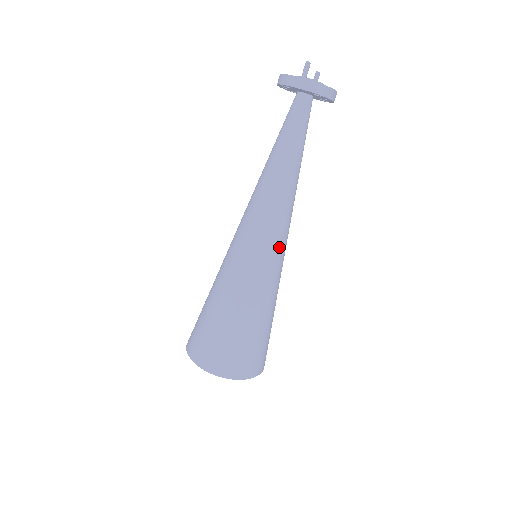
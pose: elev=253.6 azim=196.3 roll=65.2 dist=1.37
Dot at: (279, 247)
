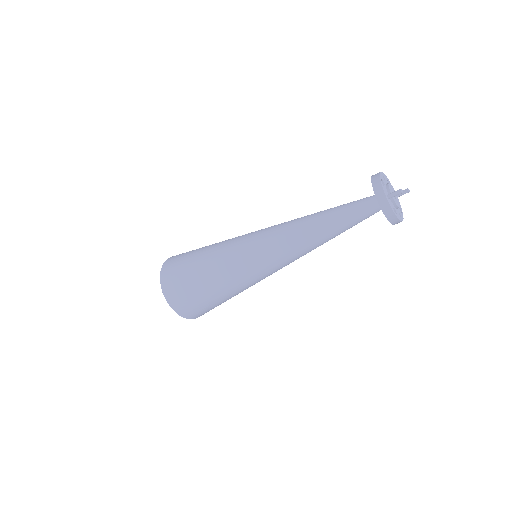
Dot at: (273, 270)
